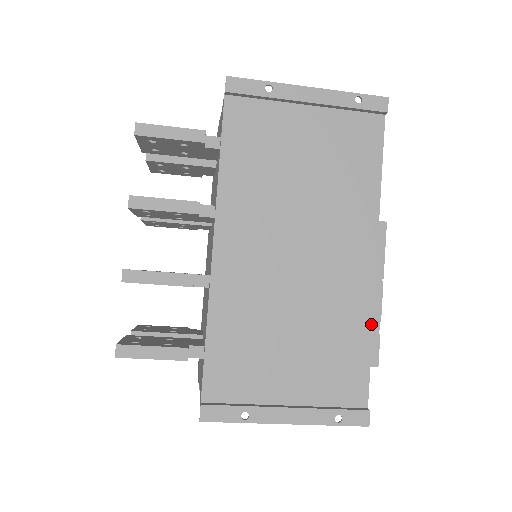
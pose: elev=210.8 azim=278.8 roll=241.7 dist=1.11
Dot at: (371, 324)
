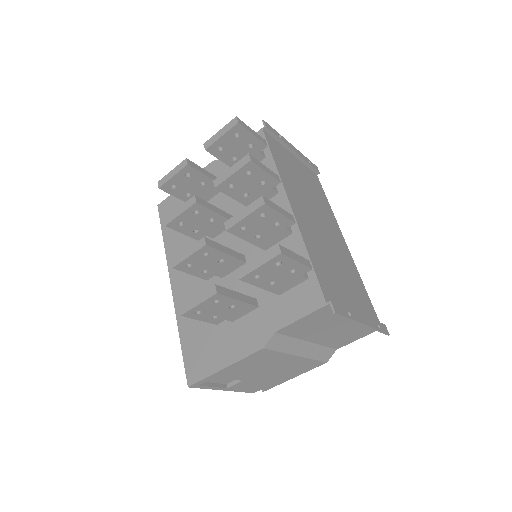
Dot at: (360, 277)
